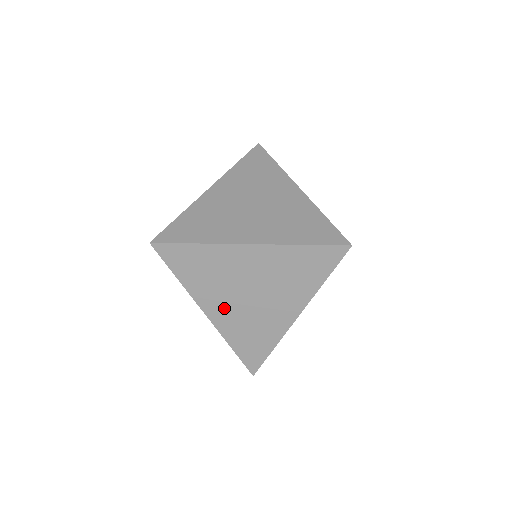
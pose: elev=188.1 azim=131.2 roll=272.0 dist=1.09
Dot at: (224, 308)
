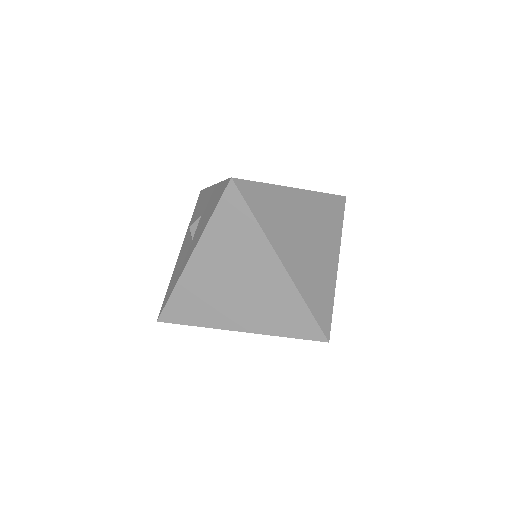
Dot at: (208, 269)
